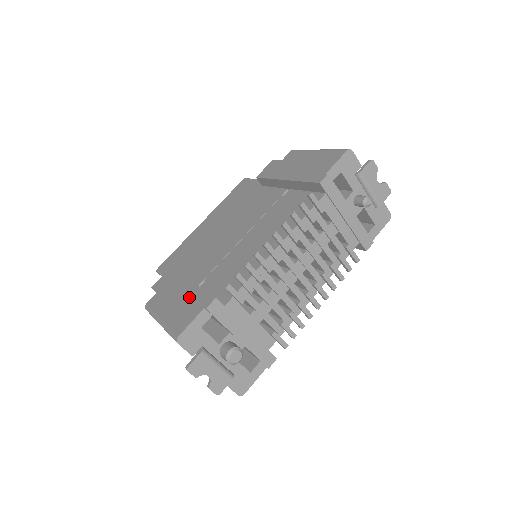
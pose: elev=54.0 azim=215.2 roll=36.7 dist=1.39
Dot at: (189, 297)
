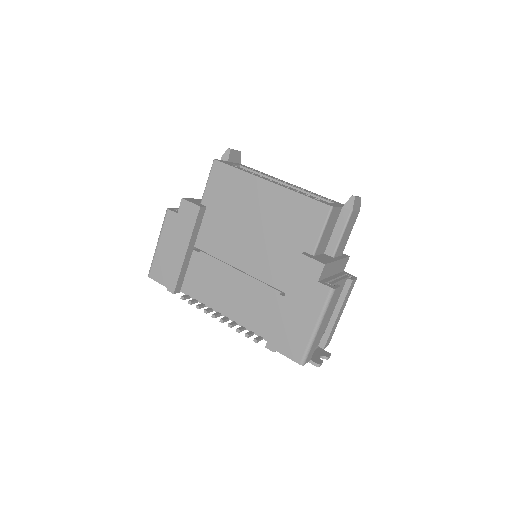
Dot at: (173, 264)
